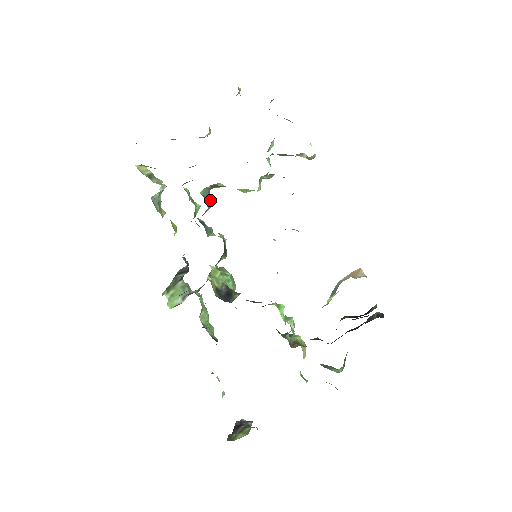
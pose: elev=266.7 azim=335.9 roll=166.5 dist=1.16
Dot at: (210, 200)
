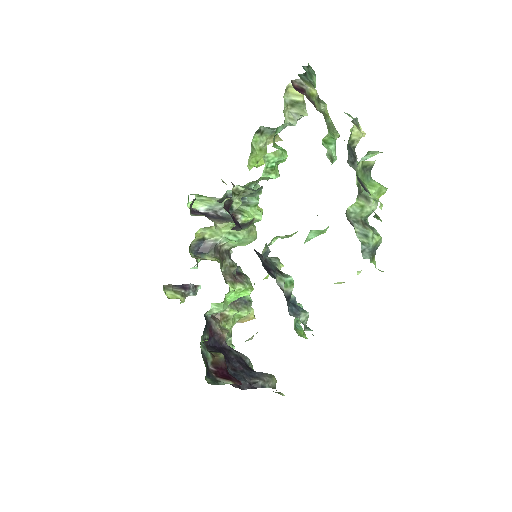
Dot at: (255, 193)
